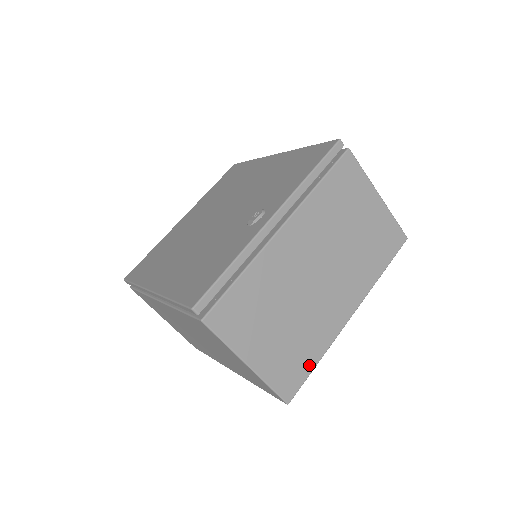
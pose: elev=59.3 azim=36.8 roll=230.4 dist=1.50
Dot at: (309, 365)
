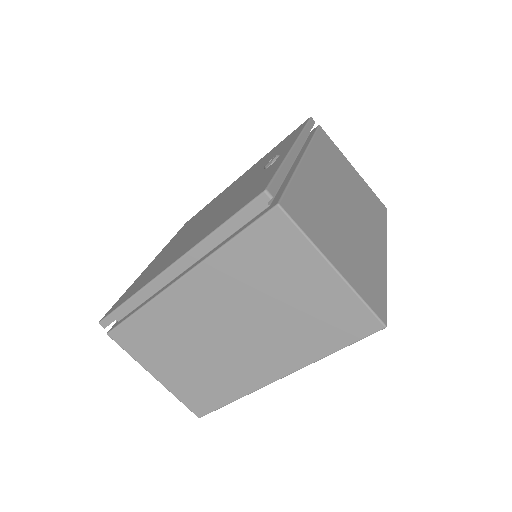
Dot at: (381, 290)
